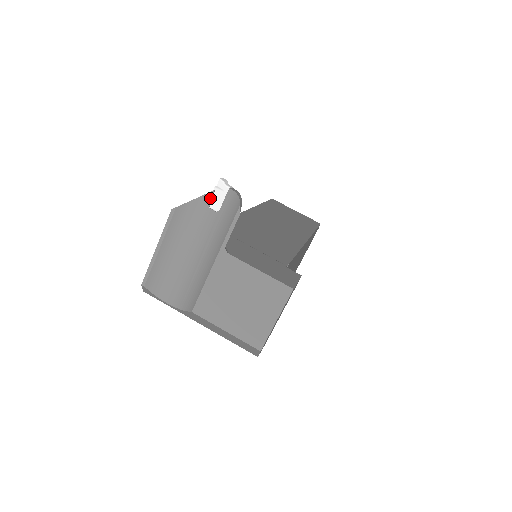
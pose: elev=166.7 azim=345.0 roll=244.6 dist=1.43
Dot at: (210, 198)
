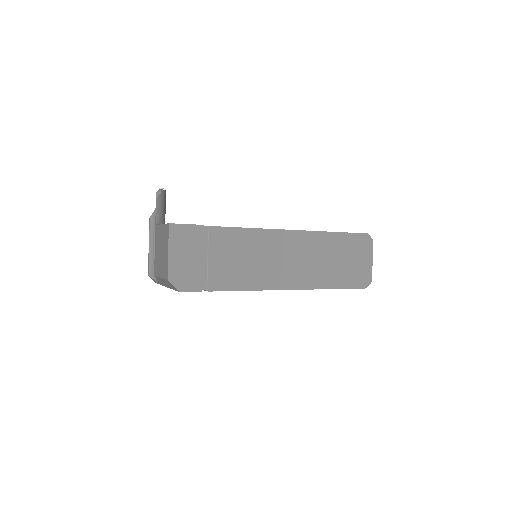
Dot at: occluded
